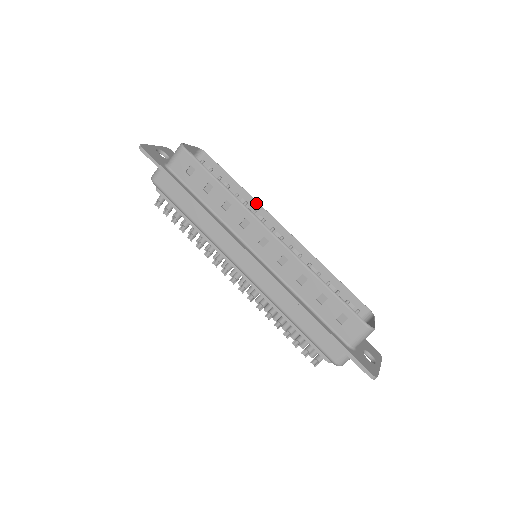
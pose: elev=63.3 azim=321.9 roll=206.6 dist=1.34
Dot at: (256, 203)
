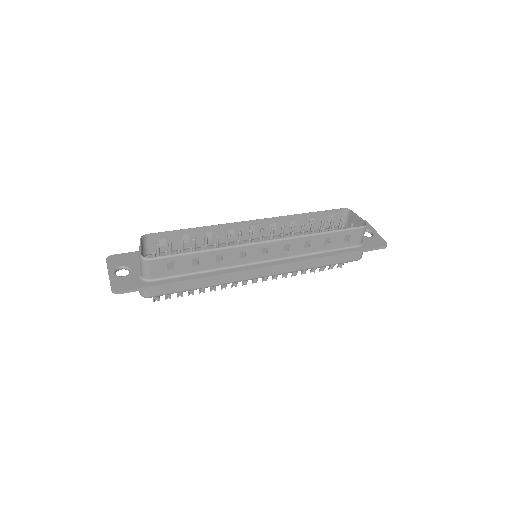
Dot at: (219, 226)
